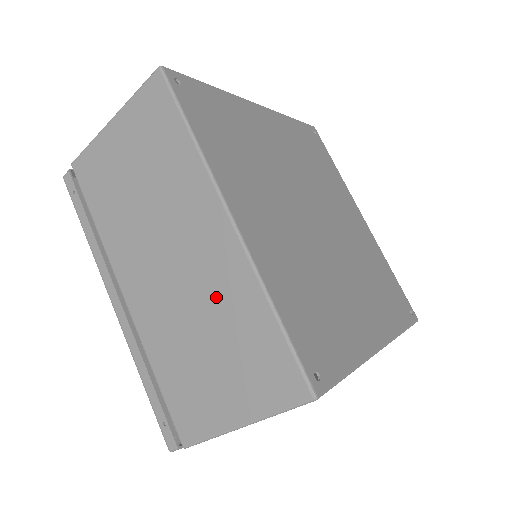
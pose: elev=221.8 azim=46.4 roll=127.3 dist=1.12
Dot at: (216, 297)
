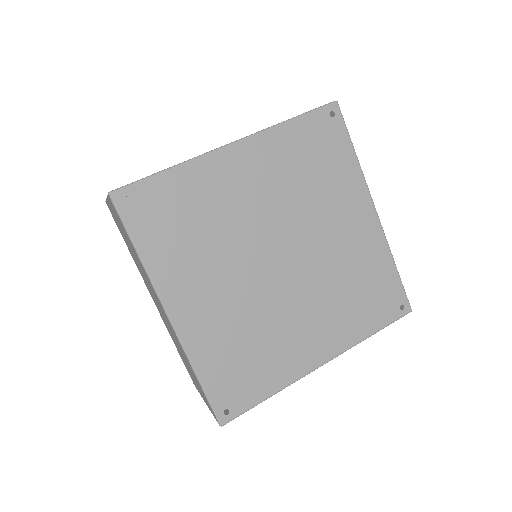
Dot at: (178, 344)
